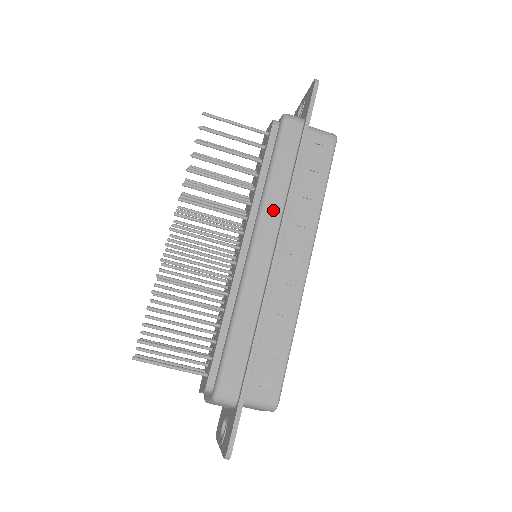
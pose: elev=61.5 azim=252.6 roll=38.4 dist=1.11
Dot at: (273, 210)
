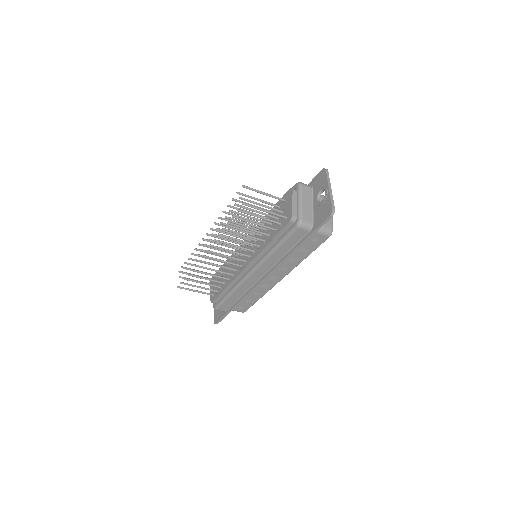
Dot at: (269, 263)
